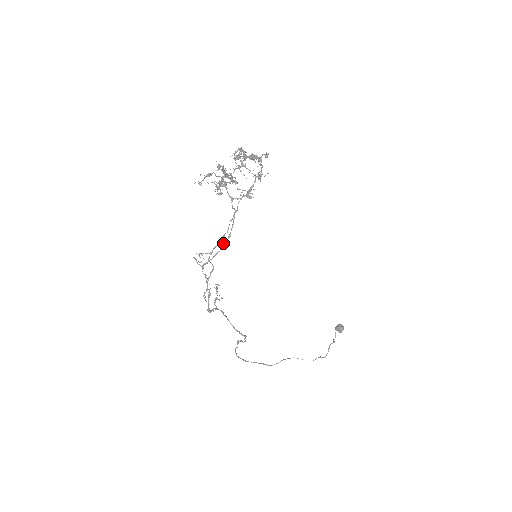
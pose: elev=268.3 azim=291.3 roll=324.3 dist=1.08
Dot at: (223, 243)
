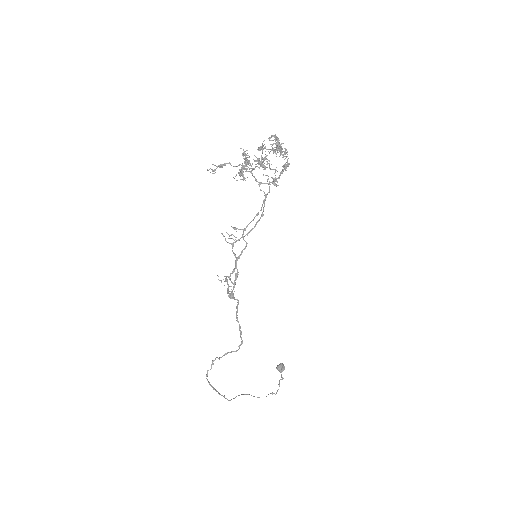
Dot at: (257, 221)
